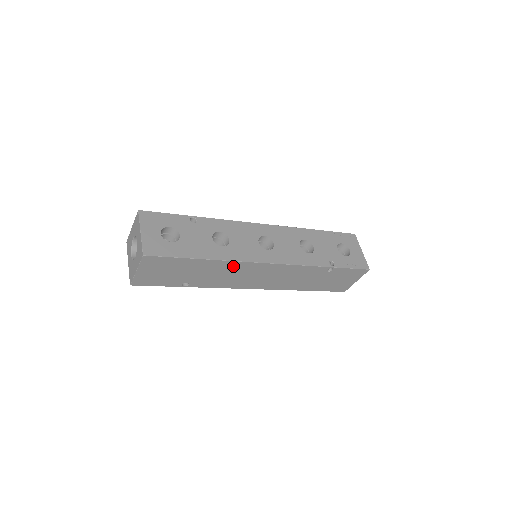
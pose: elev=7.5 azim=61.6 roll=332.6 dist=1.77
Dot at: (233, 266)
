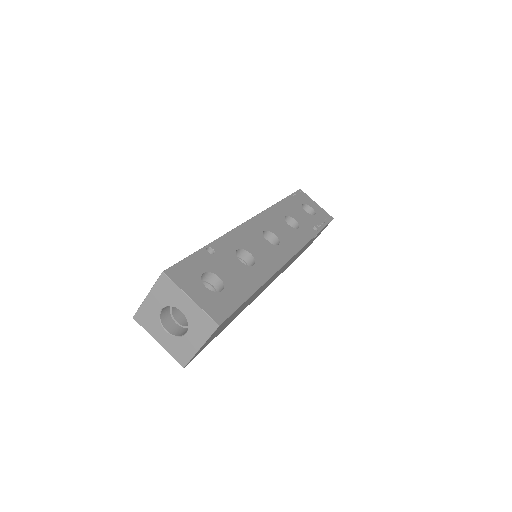
Dot at: (269, 280)
